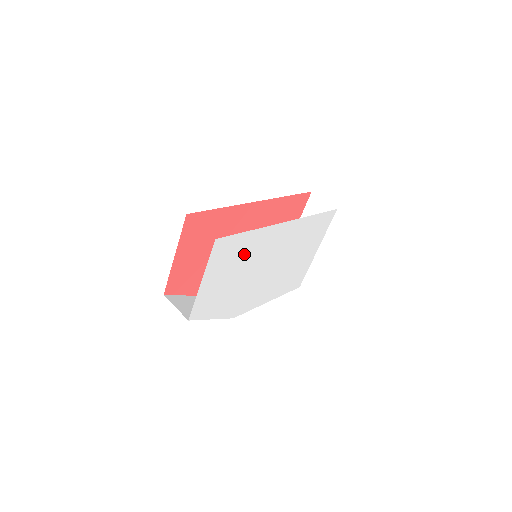
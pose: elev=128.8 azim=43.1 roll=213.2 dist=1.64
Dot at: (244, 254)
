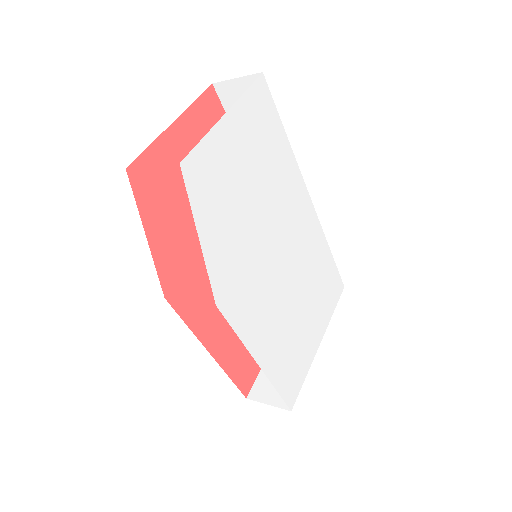
Dot at: (271, 167)
